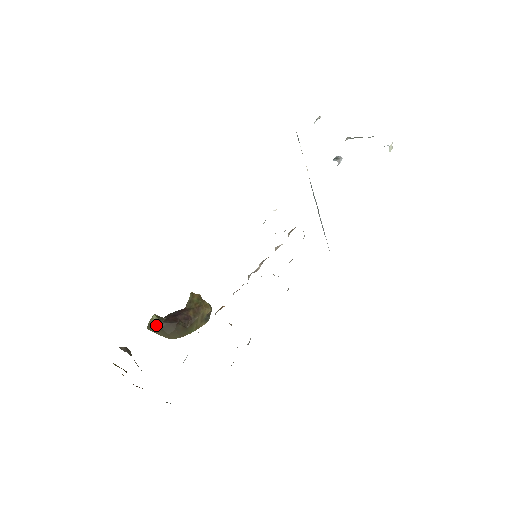
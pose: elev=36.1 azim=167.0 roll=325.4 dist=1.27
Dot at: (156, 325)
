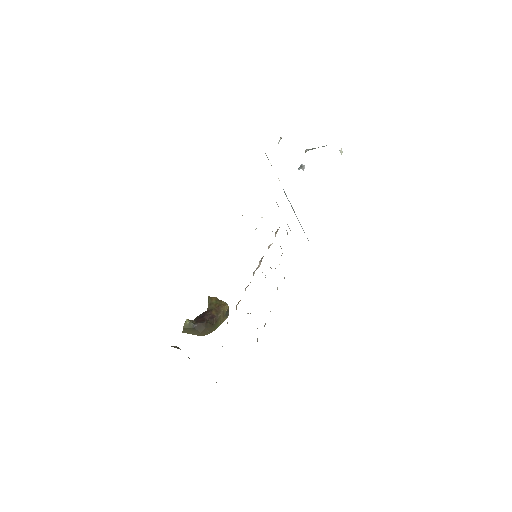
Dot at: (190, 327)
